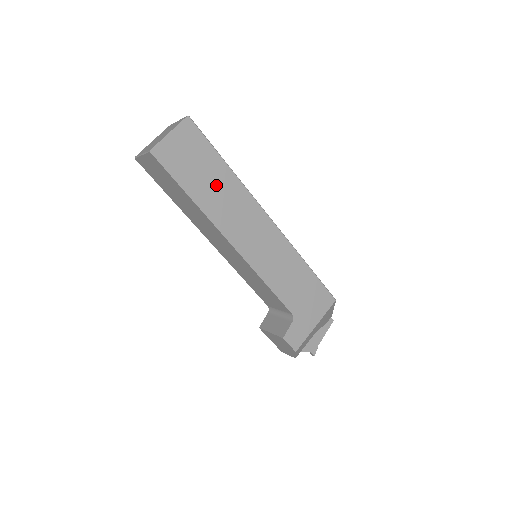
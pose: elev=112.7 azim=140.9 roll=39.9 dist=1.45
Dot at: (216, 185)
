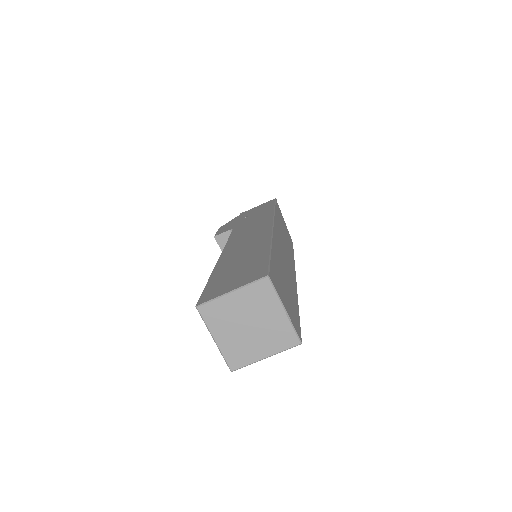
Dot at: occluded
